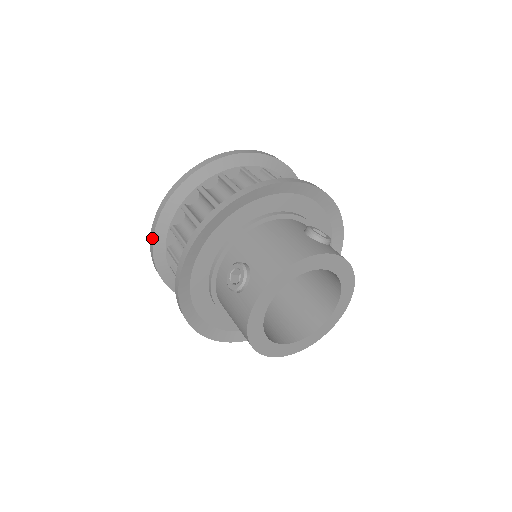
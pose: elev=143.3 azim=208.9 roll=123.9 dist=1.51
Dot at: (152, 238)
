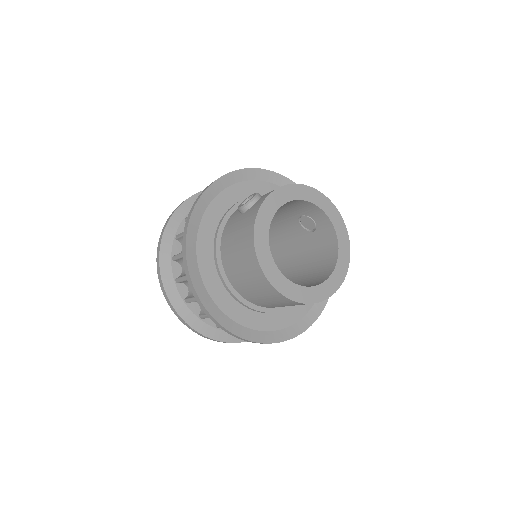
Dot at: (166, 223)
